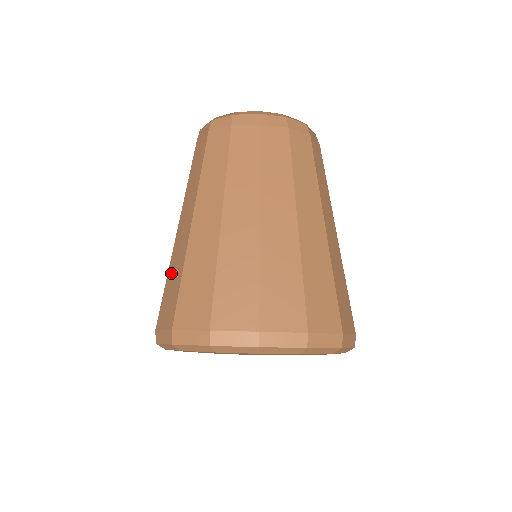
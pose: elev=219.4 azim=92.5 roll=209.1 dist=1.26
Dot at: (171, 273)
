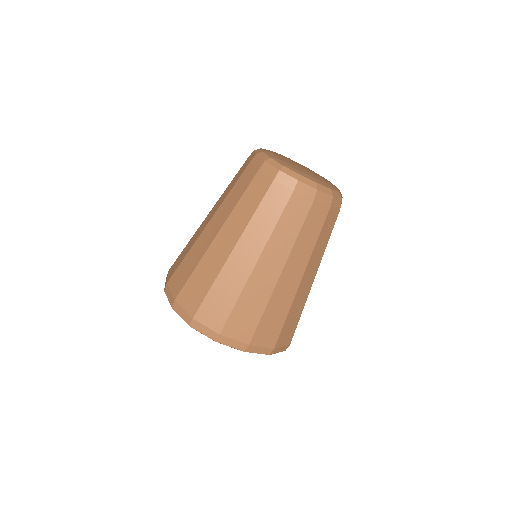
Dot at: (201, 270)
